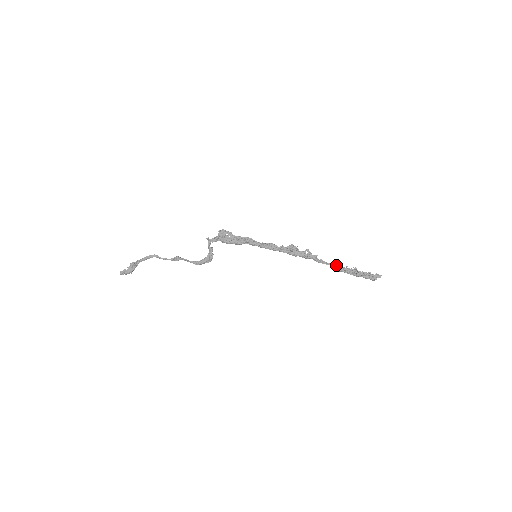
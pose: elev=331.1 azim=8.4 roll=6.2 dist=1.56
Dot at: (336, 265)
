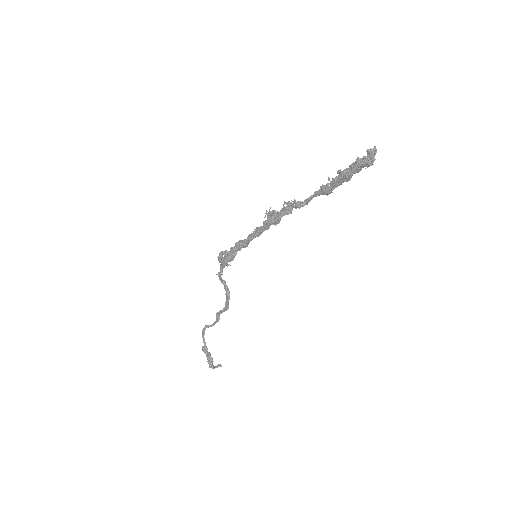
Dot at: (319, 190)
